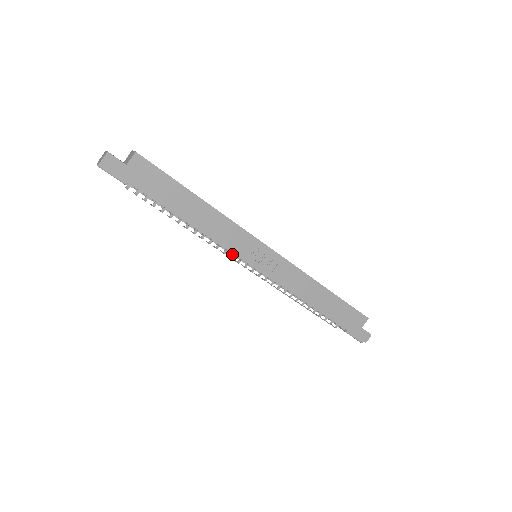
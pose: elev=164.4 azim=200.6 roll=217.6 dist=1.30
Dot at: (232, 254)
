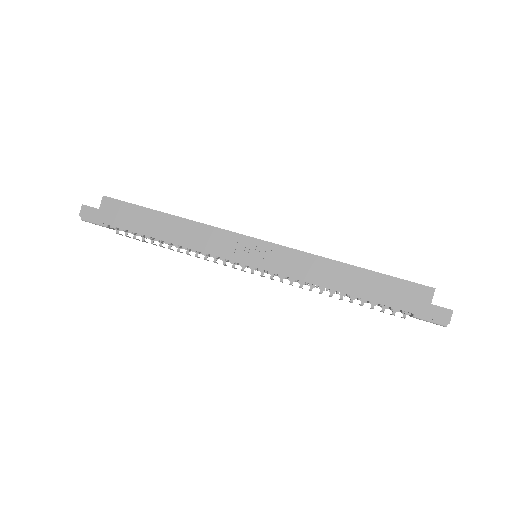
Dot at: (226, 261)
